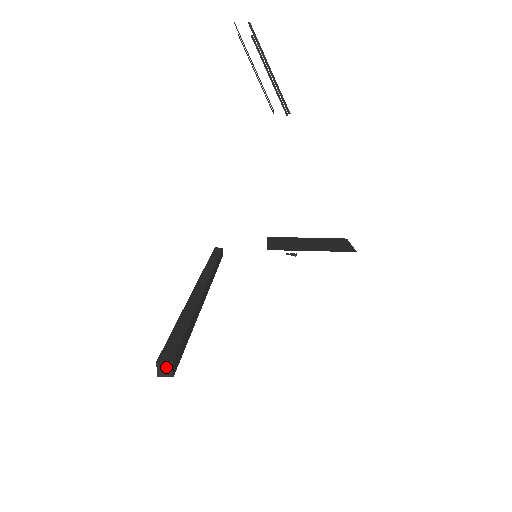
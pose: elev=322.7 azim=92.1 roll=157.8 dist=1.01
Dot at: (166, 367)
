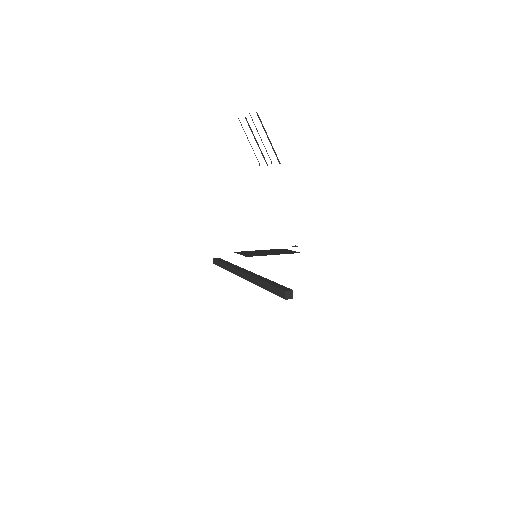
Dot at: (290, 293)
